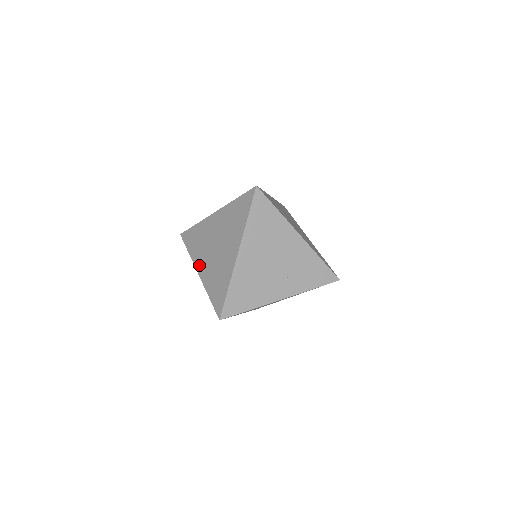
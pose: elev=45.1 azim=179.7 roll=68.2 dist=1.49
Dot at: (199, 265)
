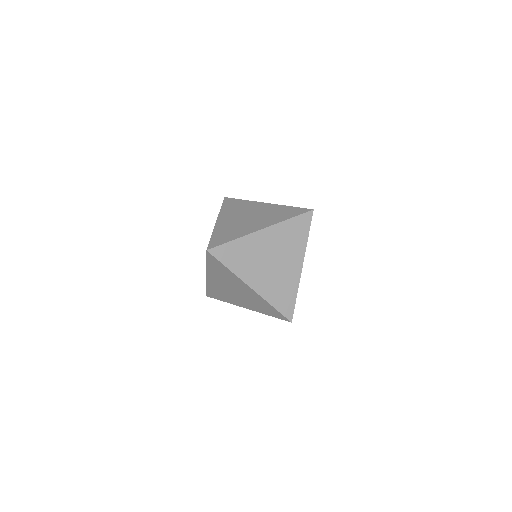
Dot at: (251, 280)
